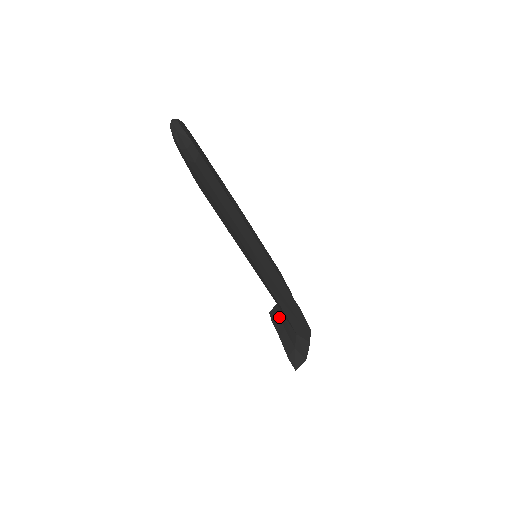
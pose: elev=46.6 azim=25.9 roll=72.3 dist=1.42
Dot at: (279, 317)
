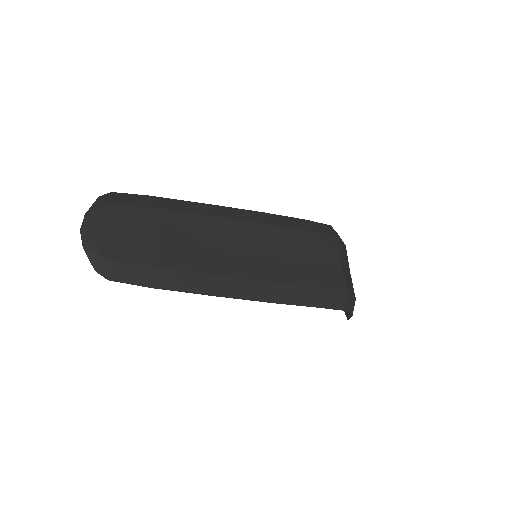
Dot at: occluded
